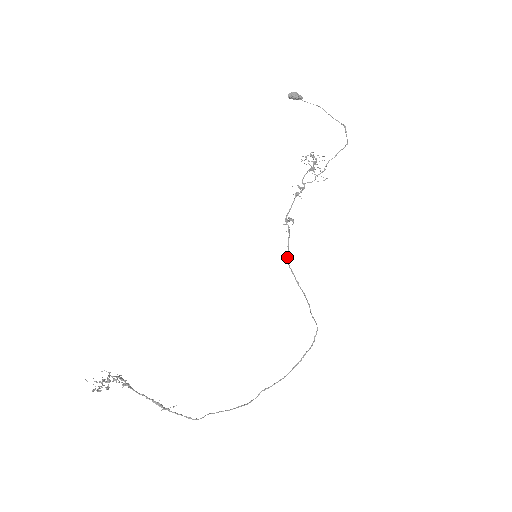
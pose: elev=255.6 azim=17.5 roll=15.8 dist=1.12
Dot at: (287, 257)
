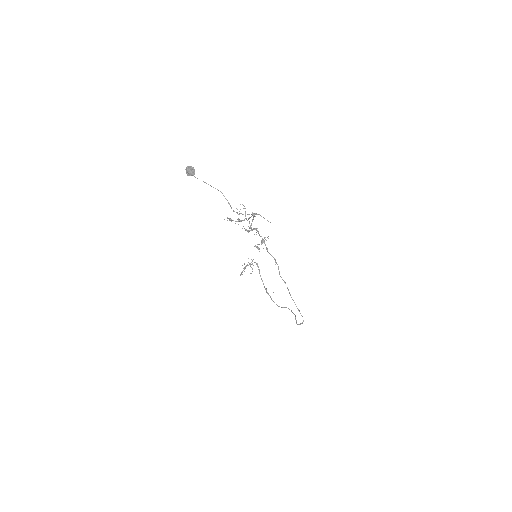
Dot at: (276, 263)
